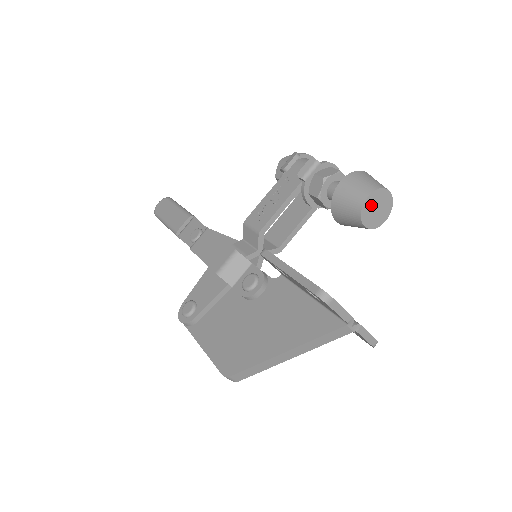
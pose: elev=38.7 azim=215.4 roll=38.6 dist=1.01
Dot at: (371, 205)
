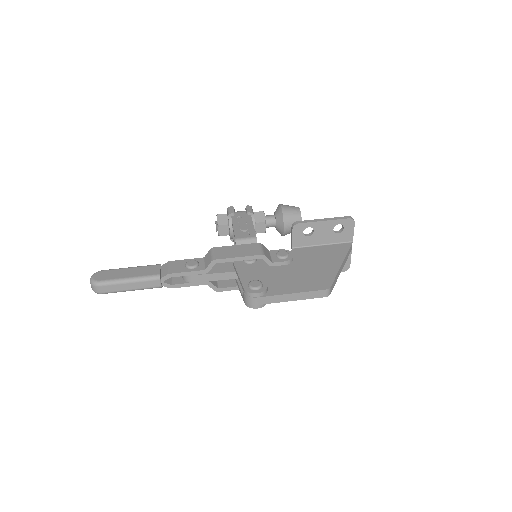
Dot at: occluded
